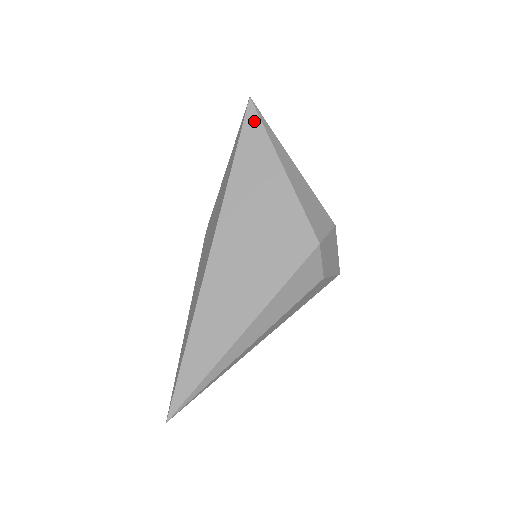
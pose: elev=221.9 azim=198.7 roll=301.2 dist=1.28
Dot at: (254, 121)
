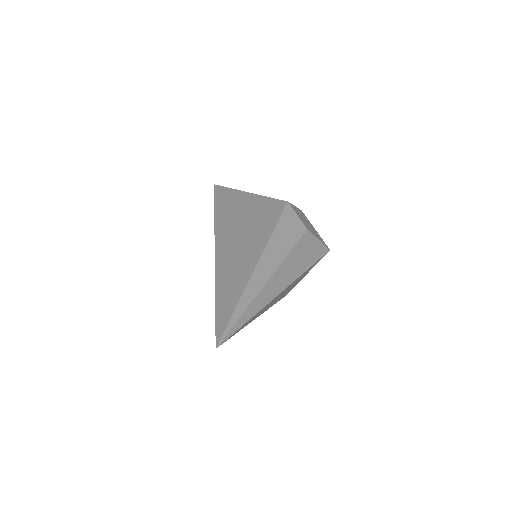
Dot at: (220, 189)
